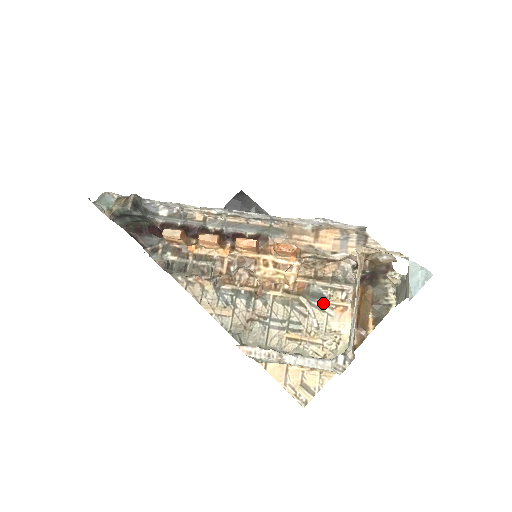
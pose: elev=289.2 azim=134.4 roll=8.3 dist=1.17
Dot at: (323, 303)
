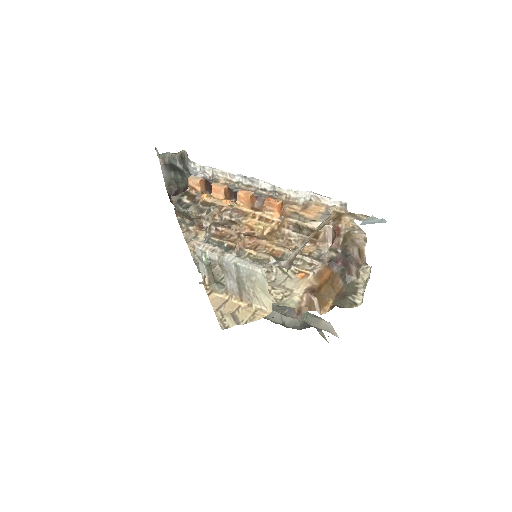
Dot at: occluded
